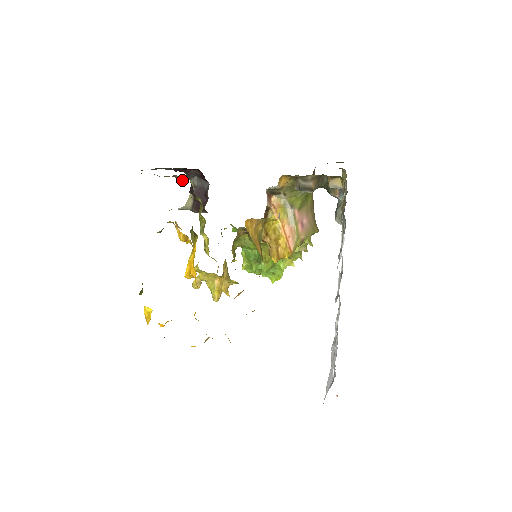
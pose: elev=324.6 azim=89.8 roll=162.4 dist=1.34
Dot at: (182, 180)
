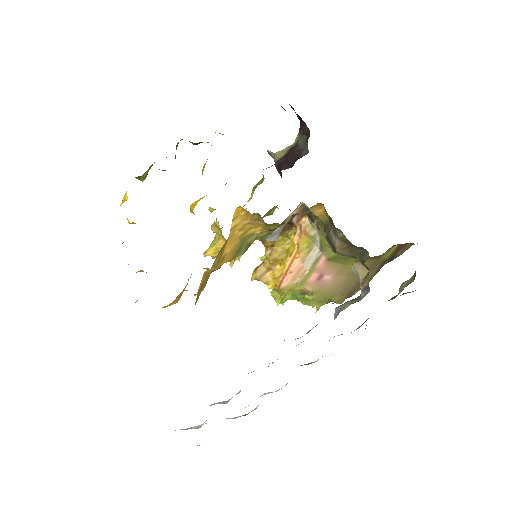
Dot at: occluded
